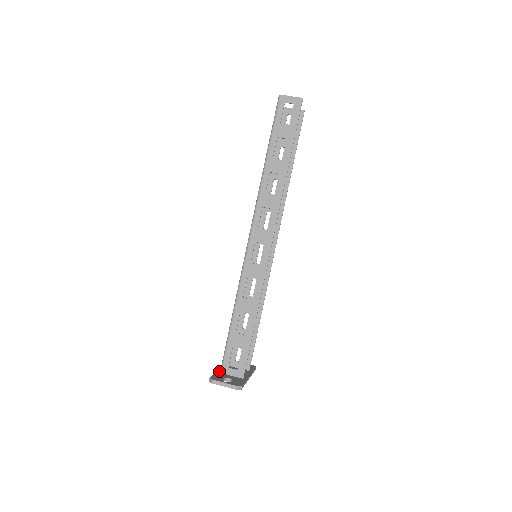
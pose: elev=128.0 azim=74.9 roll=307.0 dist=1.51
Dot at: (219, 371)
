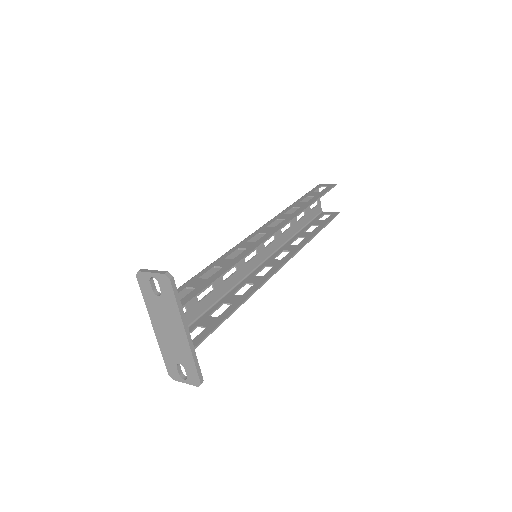
Dot at: occluded
